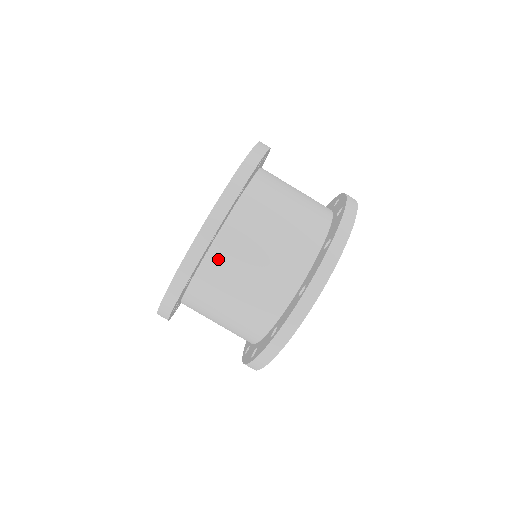
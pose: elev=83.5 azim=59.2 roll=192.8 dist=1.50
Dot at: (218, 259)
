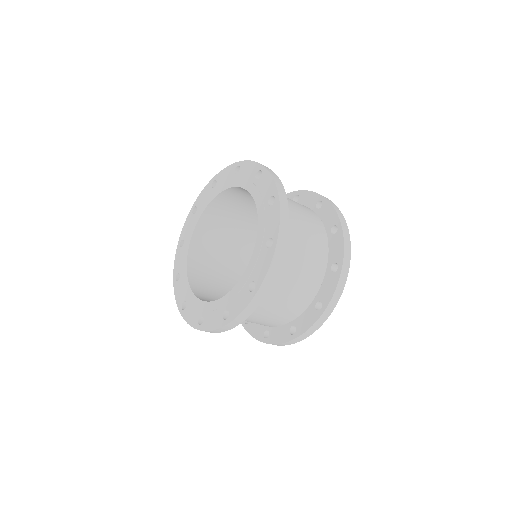
Dot at: occluded
